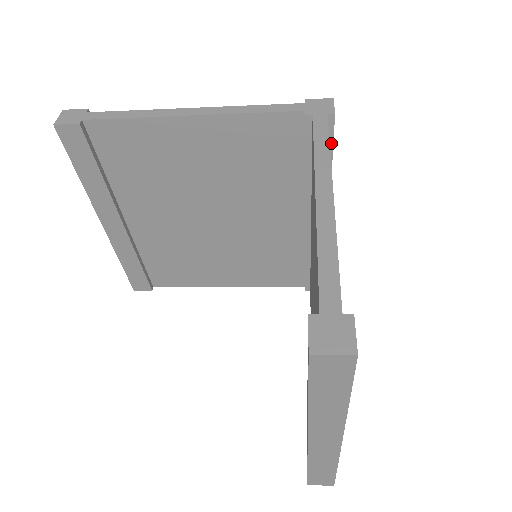
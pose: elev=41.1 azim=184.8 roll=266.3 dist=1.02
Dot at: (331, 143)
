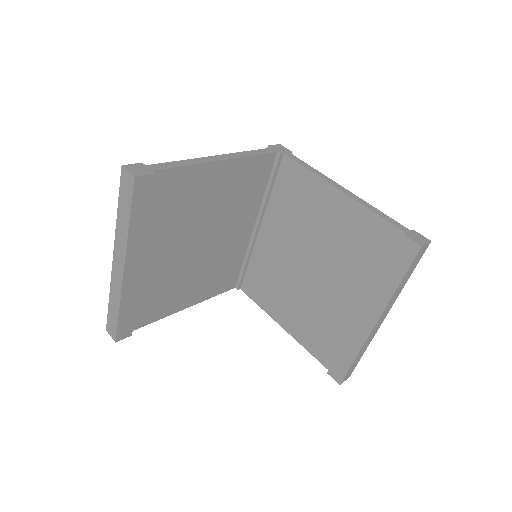
Dot at: occluded
